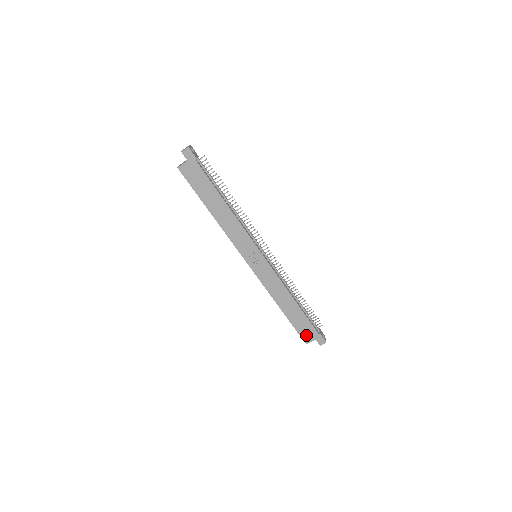
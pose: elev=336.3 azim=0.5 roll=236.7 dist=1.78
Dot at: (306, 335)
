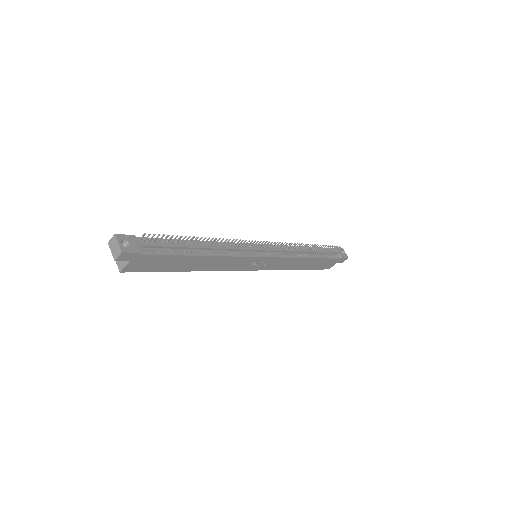
Dot at: (327, 266)
